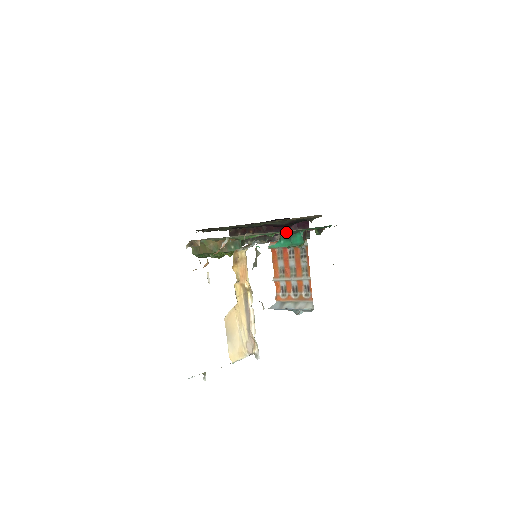
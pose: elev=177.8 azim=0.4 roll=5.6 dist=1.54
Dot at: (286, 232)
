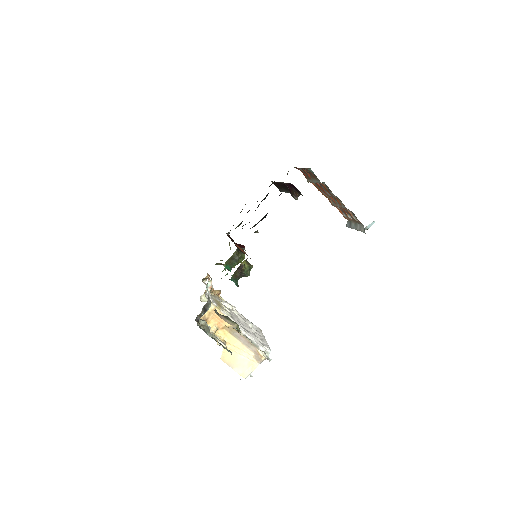
Dot at: occluded
